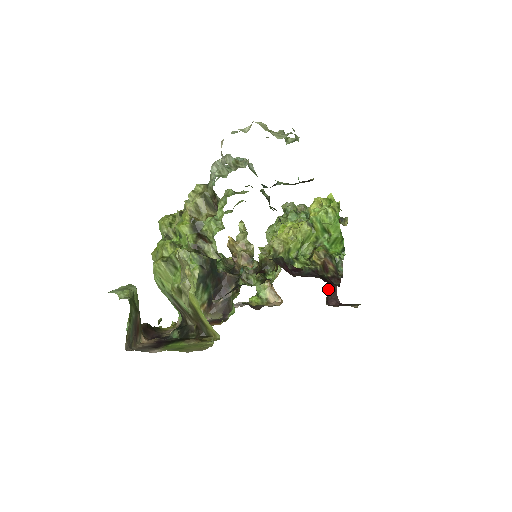
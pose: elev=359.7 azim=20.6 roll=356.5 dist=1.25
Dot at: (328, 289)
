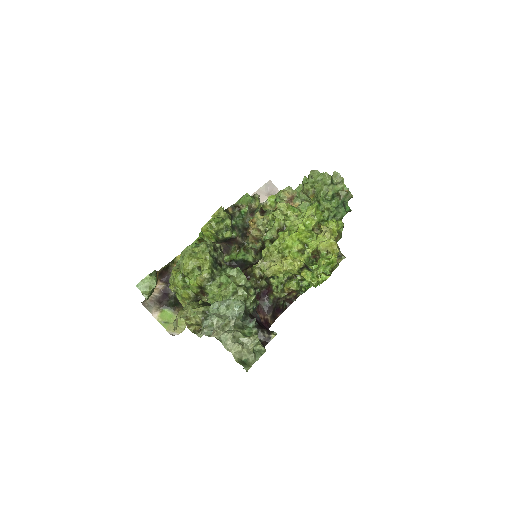
Dot at: occluded
